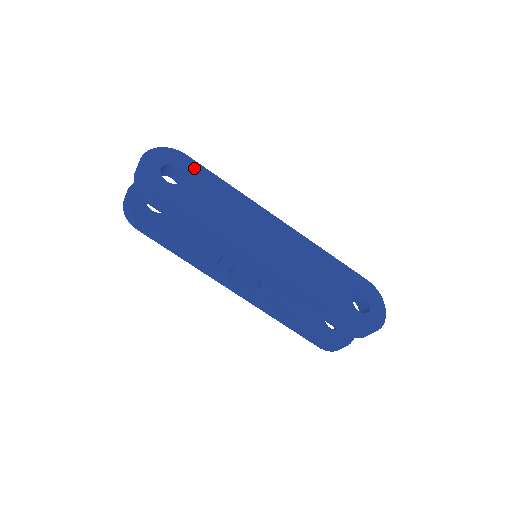
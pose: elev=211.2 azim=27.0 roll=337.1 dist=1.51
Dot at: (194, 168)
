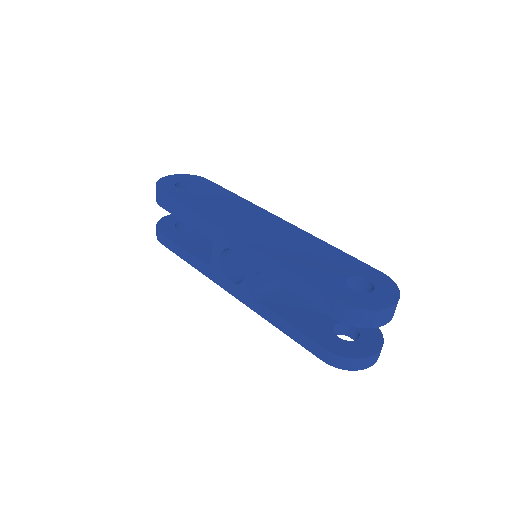
Dot at: (209, 185)
